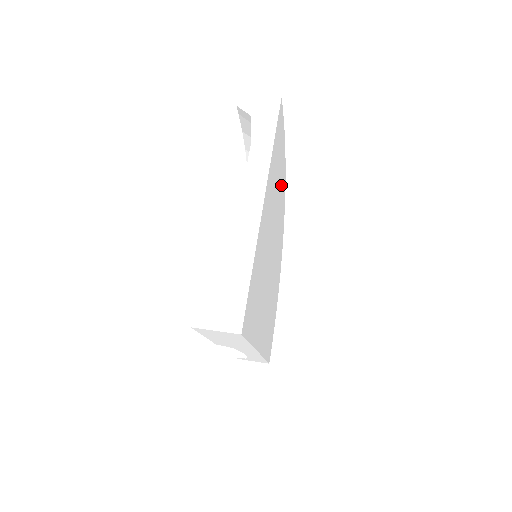
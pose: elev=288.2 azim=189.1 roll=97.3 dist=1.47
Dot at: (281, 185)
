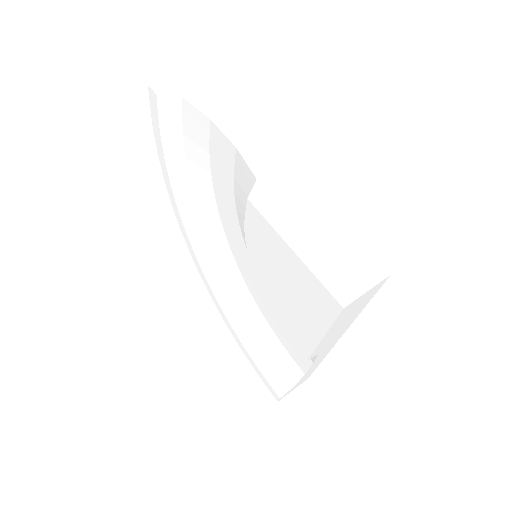
Dot at: occluded
